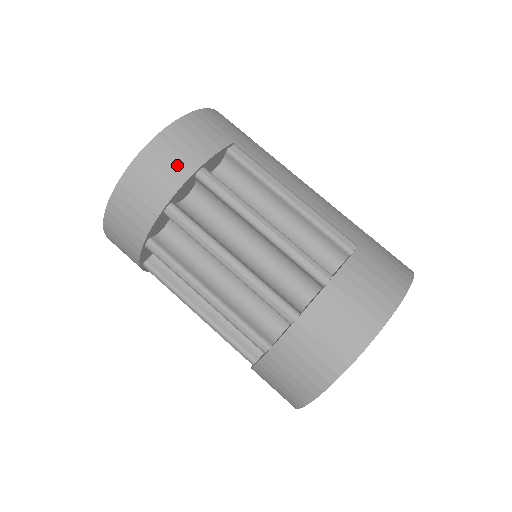
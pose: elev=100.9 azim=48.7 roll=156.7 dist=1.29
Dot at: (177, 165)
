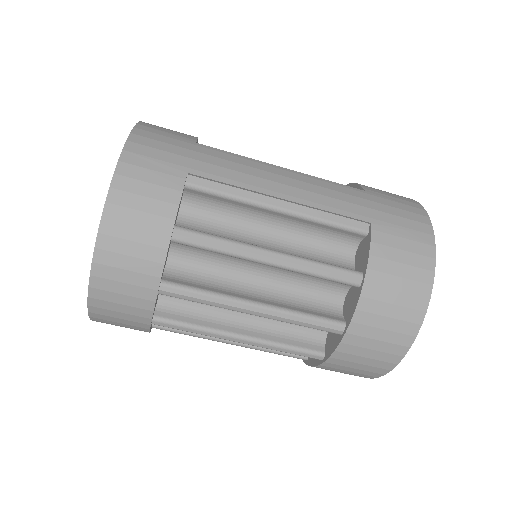
Dot at: (146, 242)
